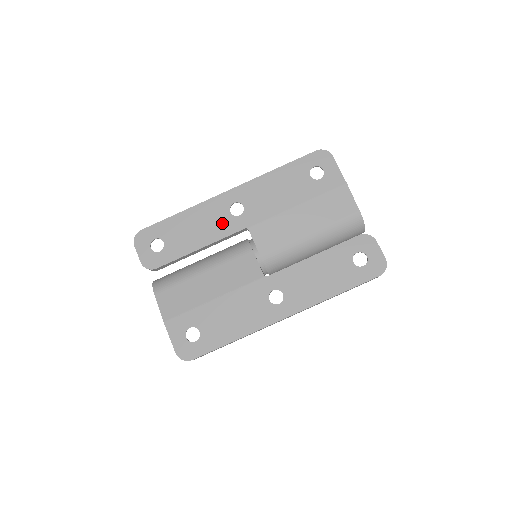
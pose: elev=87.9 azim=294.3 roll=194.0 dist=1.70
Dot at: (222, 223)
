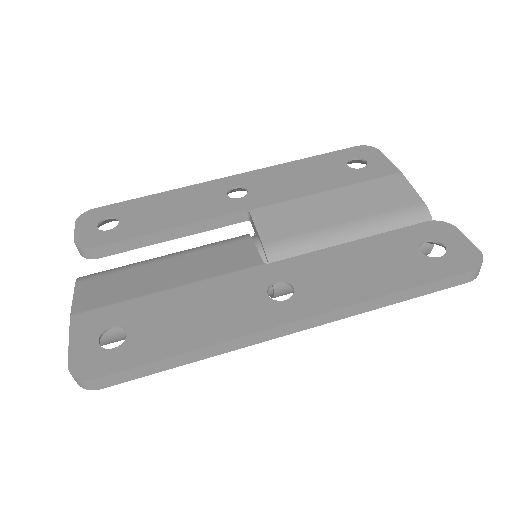
Dot at: (212, 204)
